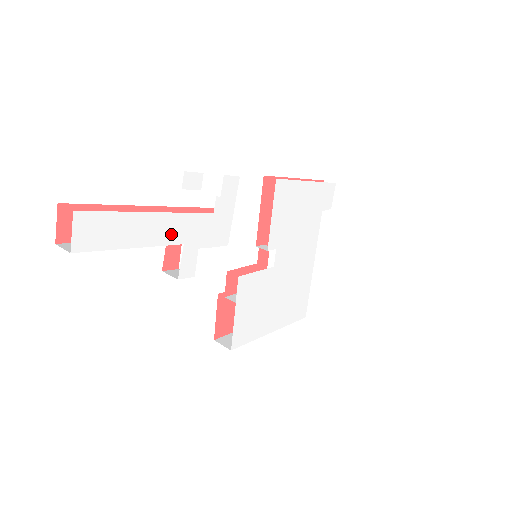
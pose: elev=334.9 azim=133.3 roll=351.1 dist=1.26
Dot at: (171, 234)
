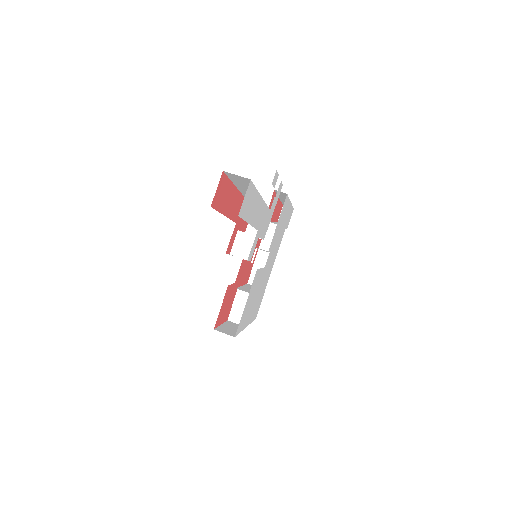
Dot at: (258, 219)
